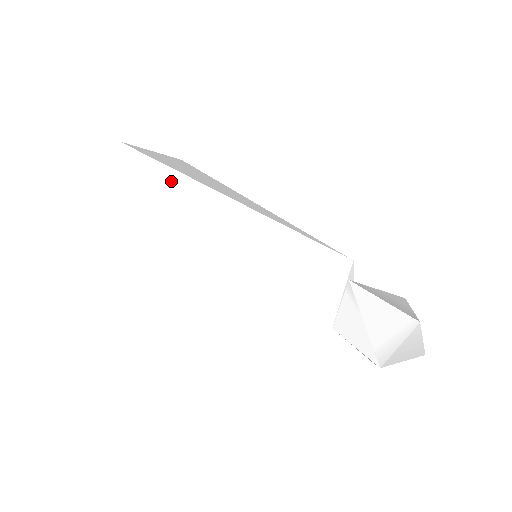
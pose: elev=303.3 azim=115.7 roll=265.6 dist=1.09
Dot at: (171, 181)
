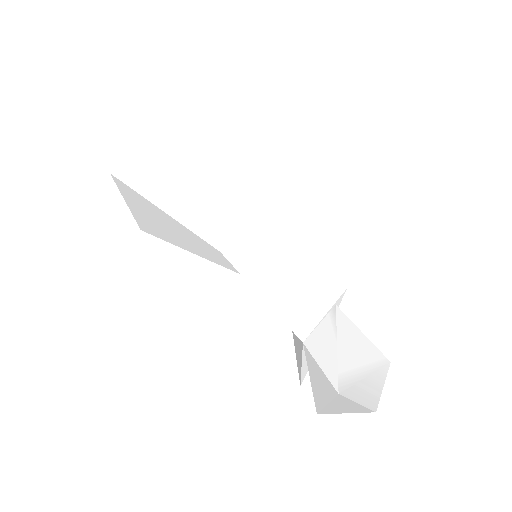
Dot at: (227, 150)
